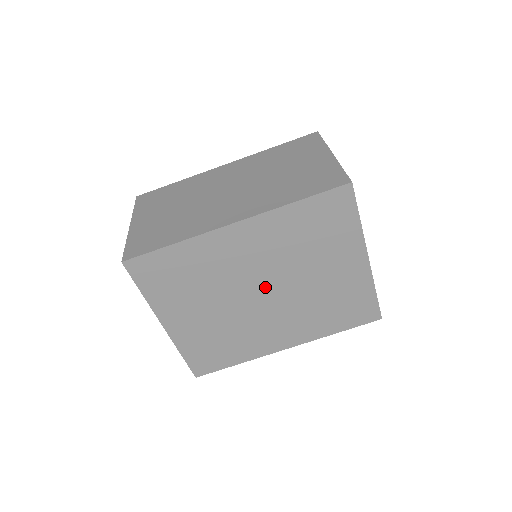
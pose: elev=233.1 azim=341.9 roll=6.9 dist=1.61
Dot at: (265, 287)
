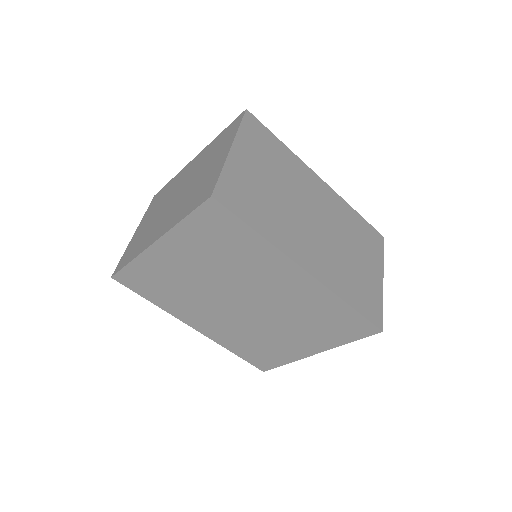
Dot at: (250, 303)
